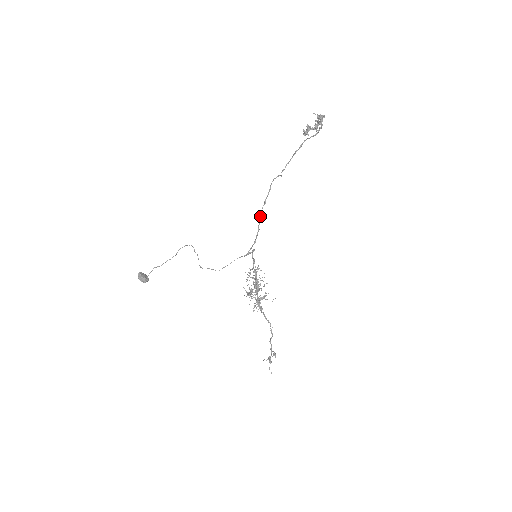
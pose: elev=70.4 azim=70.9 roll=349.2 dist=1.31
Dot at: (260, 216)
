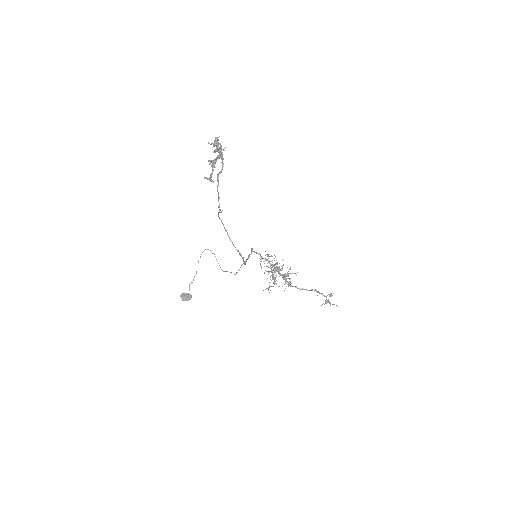
Dot at: occluded
